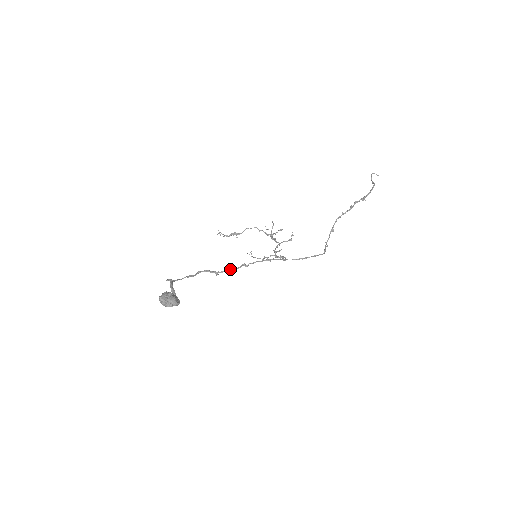
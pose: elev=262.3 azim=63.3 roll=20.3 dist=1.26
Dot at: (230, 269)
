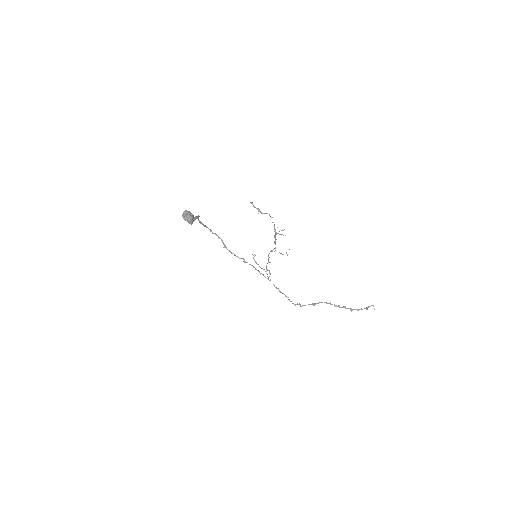
Dot at: (234, 254)
